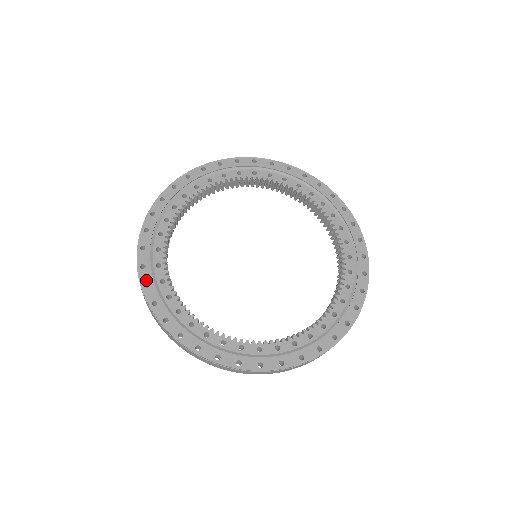
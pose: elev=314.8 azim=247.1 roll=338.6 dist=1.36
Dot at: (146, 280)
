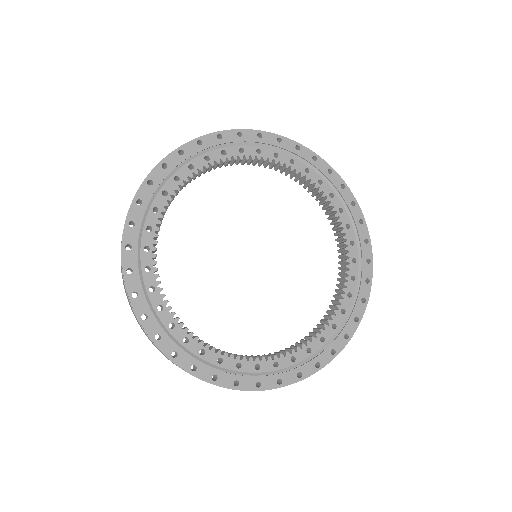
Dot at: (209, 375)
